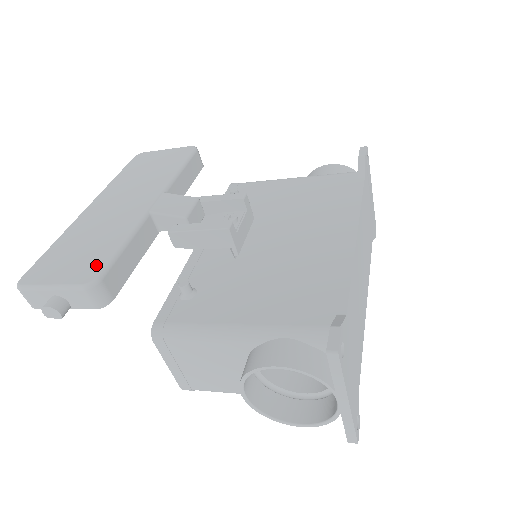
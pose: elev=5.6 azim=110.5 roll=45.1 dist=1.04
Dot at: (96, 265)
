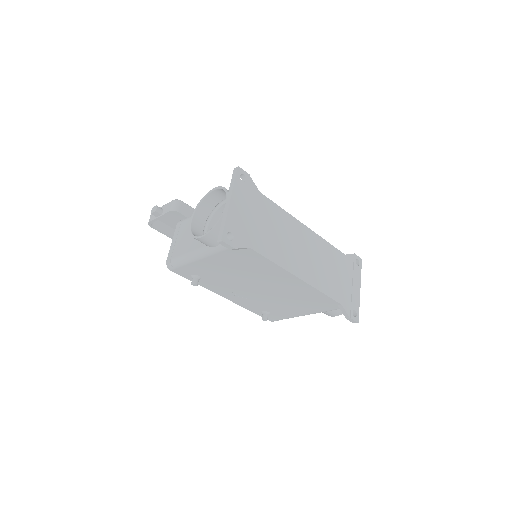
Dot at: occluded
